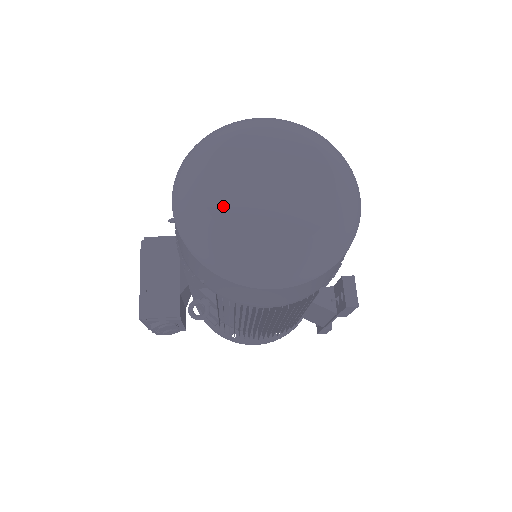
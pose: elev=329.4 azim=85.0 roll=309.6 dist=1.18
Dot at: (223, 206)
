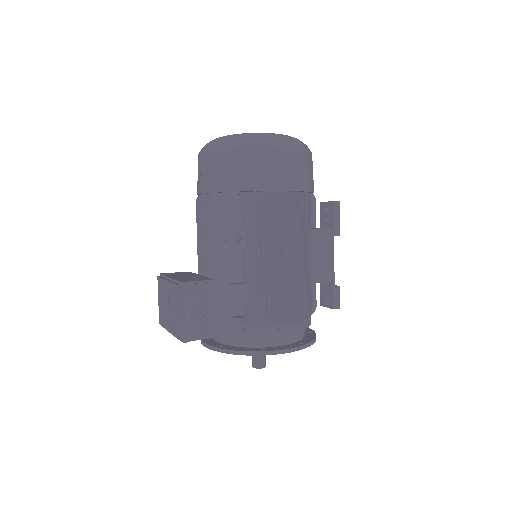
Dot at: occluded
